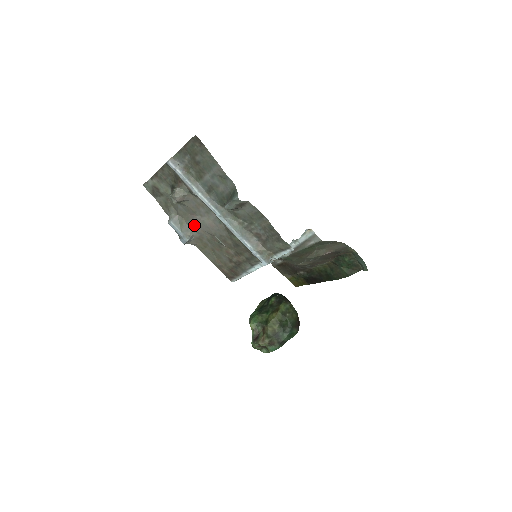
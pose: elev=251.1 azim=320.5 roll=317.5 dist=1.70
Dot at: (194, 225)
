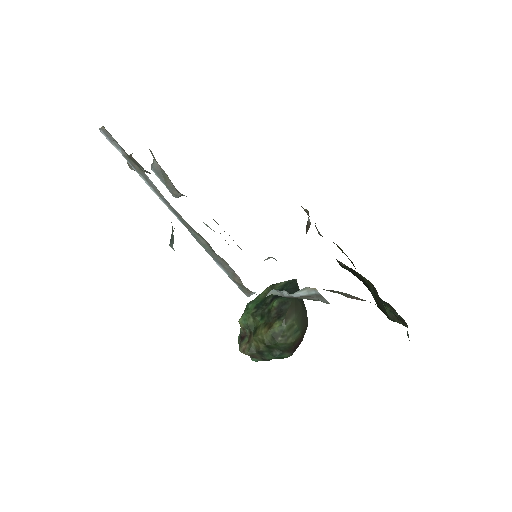
Dot at: (177, 190)
